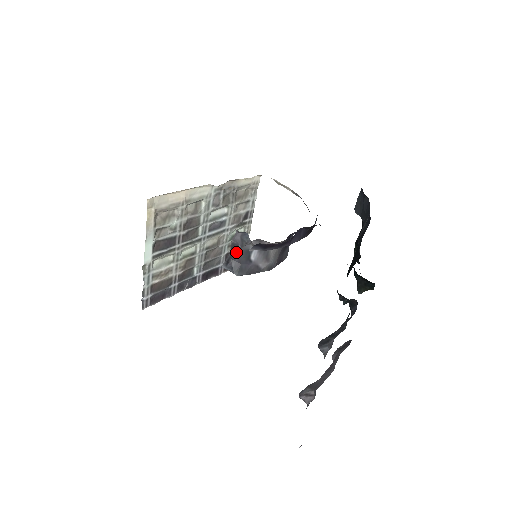
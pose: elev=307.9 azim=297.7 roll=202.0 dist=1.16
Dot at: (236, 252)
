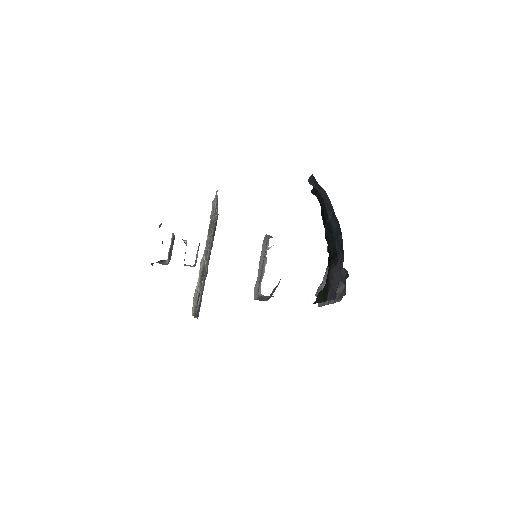
Dot at: occluded
